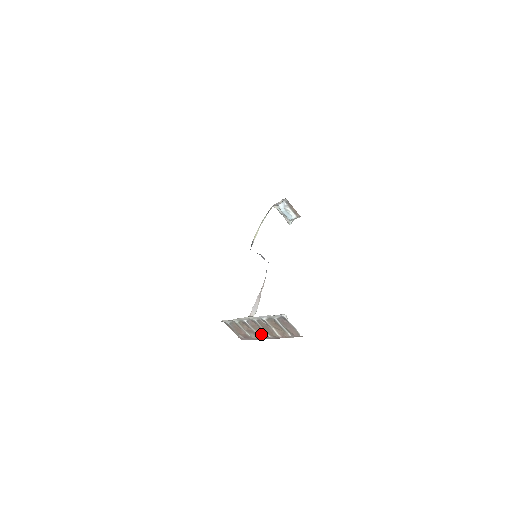
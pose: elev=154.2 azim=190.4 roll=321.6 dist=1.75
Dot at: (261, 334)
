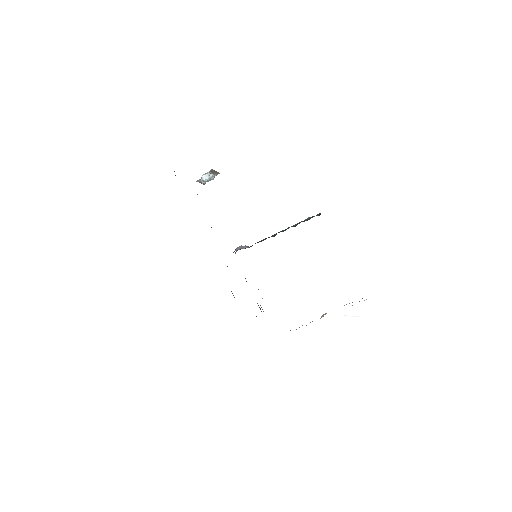
Dot at: occluded
